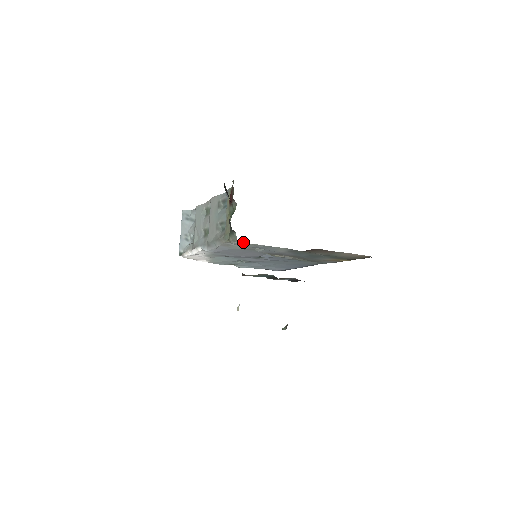
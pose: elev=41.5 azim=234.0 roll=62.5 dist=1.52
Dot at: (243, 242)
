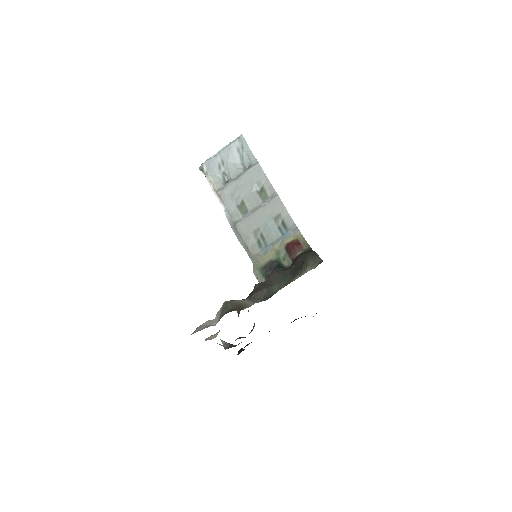
Dot at: occluded
